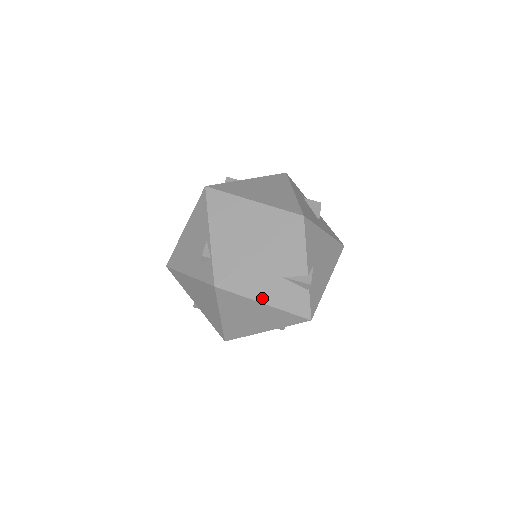
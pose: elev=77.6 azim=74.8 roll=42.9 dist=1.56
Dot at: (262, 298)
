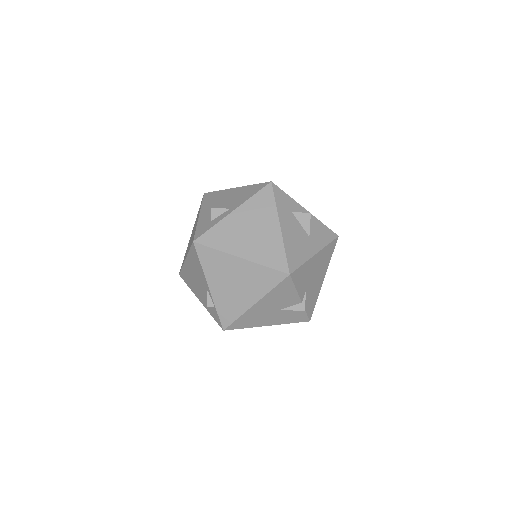
Dot at: (265, 324)
